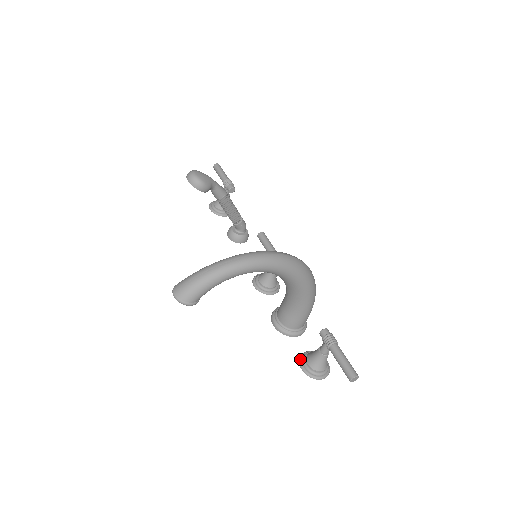
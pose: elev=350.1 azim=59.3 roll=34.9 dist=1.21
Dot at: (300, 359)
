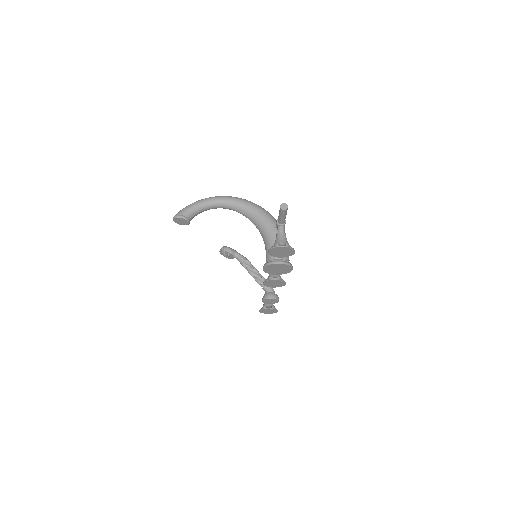
Dot at: (270, 254)
